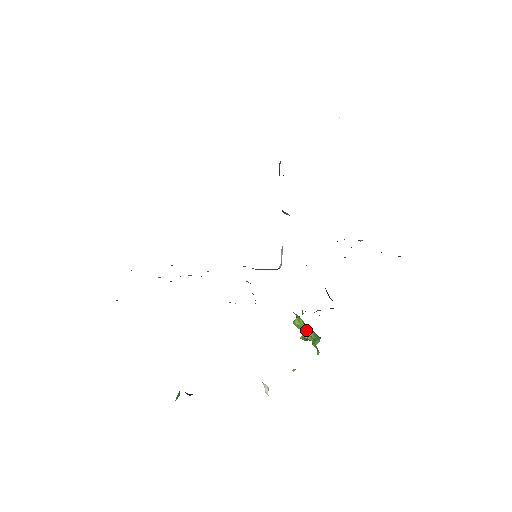
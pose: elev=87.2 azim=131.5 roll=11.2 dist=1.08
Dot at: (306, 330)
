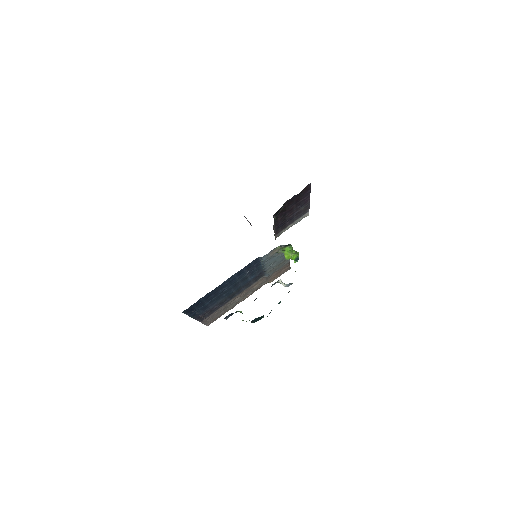
Dot at: (290, 254)
